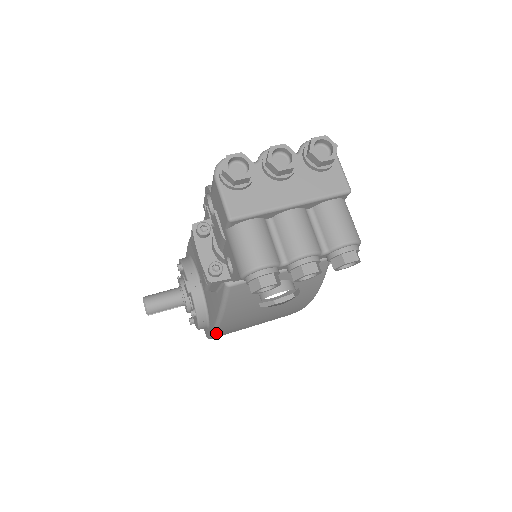
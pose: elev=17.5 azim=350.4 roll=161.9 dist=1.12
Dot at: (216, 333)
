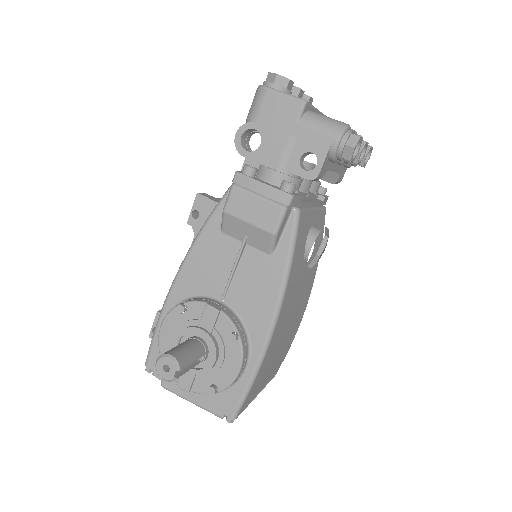
Dot at: (264, 358)
